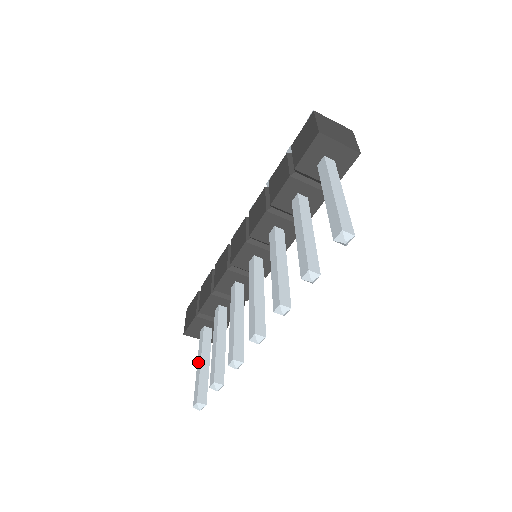
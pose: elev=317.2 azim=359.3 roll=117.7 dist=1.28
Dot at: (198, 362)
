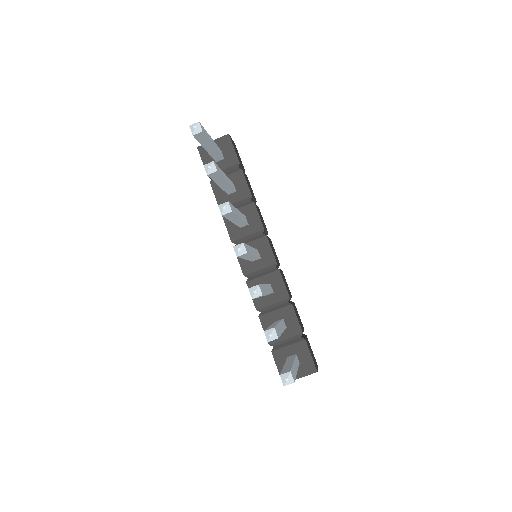
Dot at: occluded
